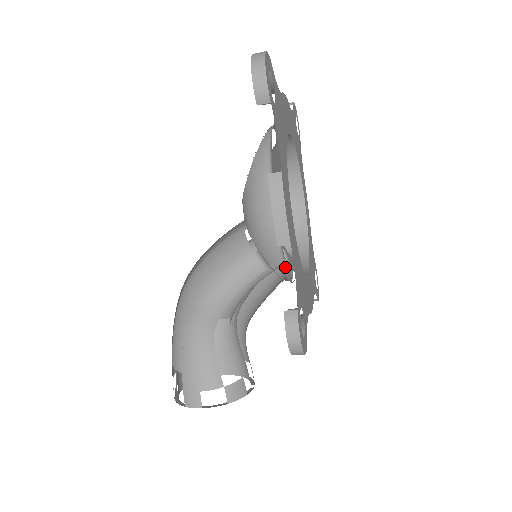
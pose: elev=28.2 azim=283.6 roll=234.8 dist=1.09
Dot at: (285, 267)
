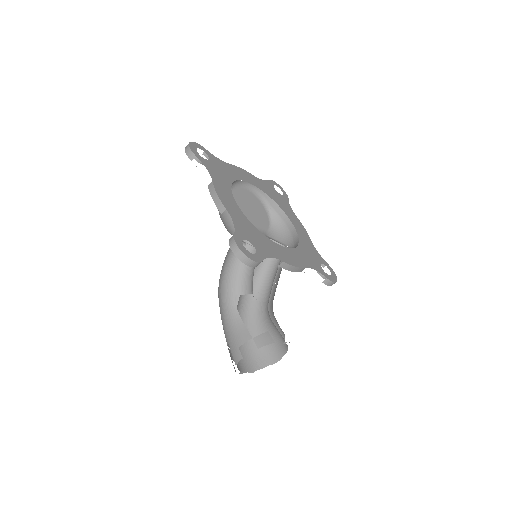
Dot at: occluded
